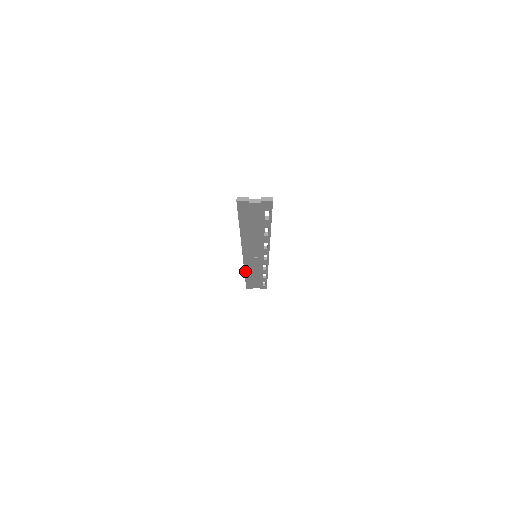
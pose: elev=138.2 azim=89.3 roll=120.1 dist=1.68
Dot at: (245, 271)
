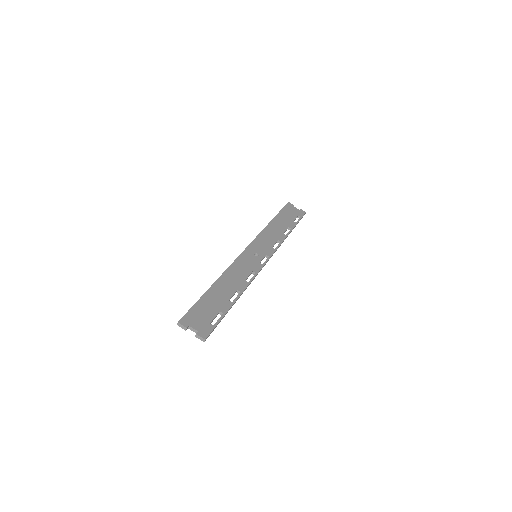
Dot at: (264, 230)
